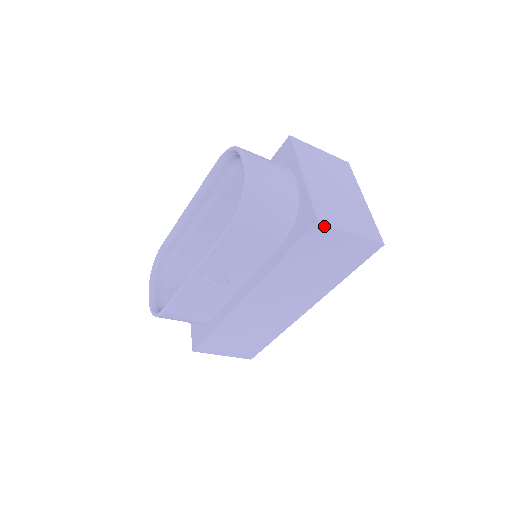
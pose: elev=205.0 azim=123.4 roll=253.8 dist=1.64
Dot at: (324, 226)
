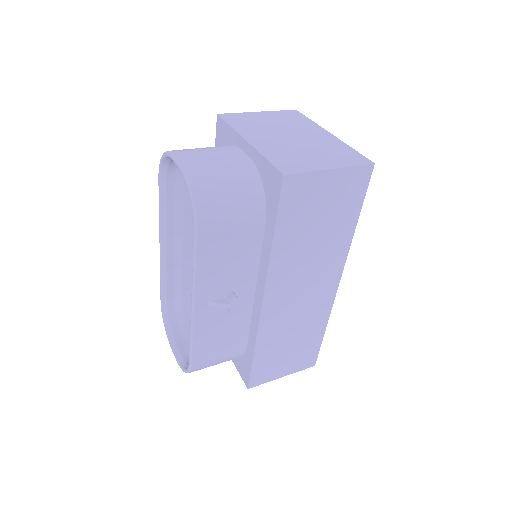
Dot at: (294, 177)
